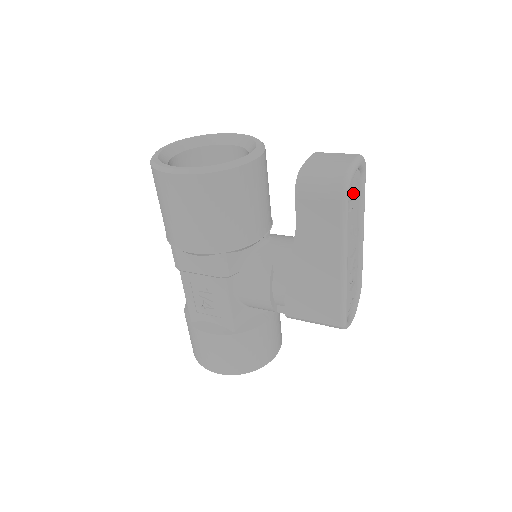
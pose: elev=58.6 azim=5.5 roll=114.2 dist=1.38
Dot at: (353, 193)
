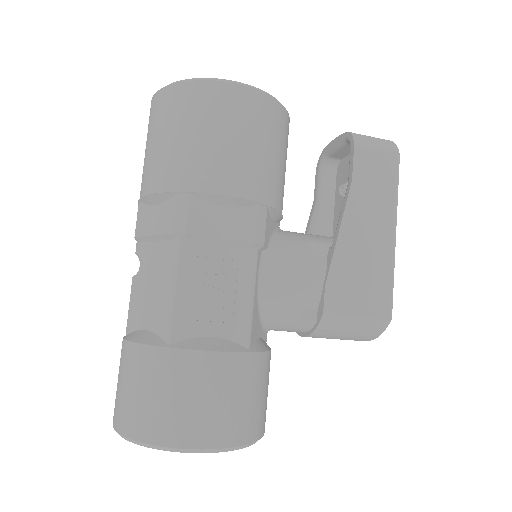
Dot at: occluded
